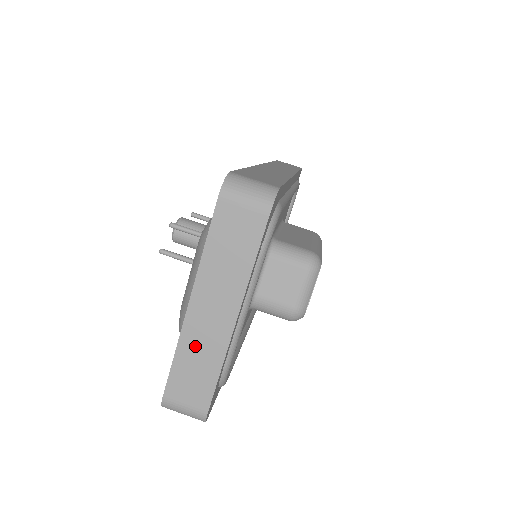
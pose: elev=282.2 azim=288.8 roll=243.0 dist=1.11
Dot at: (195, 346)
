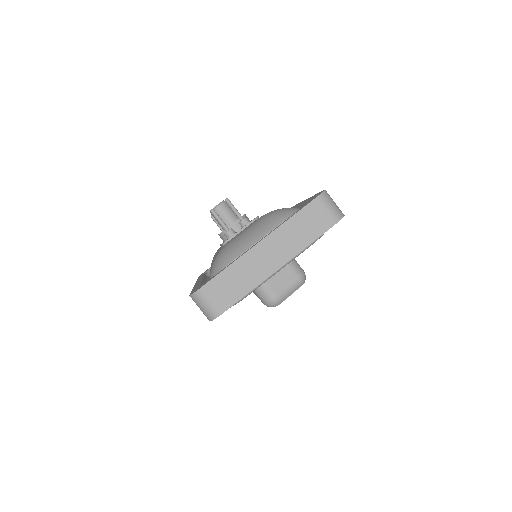
Dot at: (245, 268)
